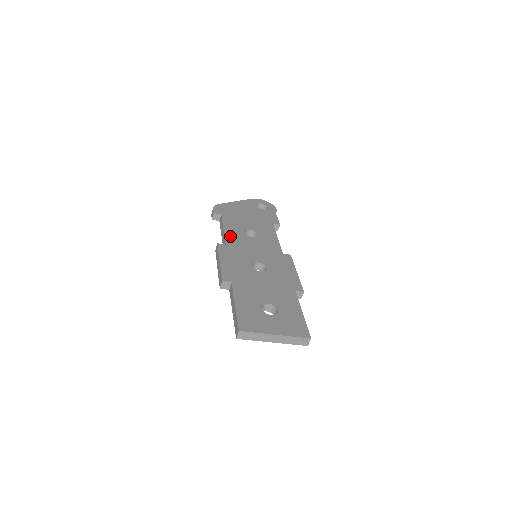
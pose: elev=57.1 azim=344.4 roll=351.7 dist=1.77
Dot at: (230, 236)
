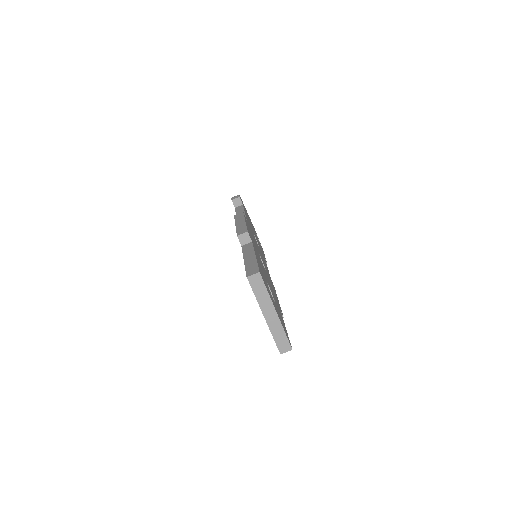
Dot at: occluded
